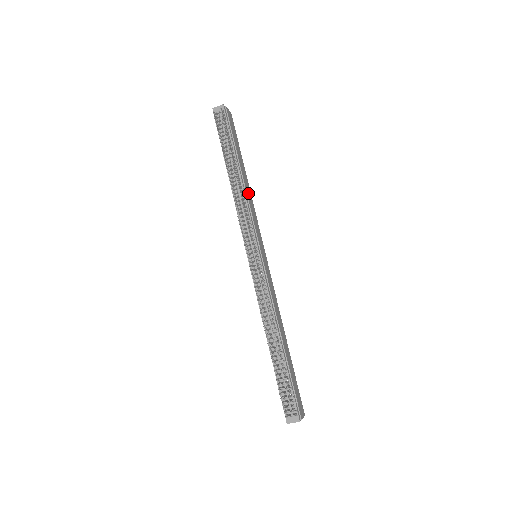
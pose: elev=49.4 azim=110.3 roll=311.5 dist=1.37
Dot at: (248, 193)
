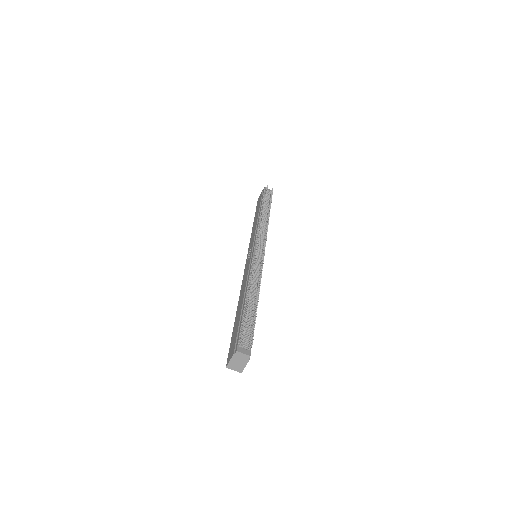
Dot at: occluded
